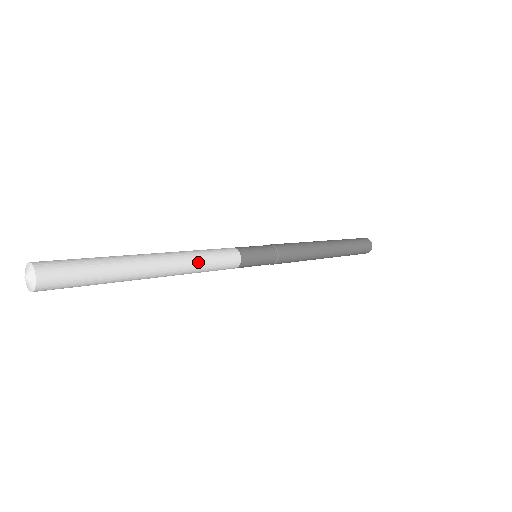
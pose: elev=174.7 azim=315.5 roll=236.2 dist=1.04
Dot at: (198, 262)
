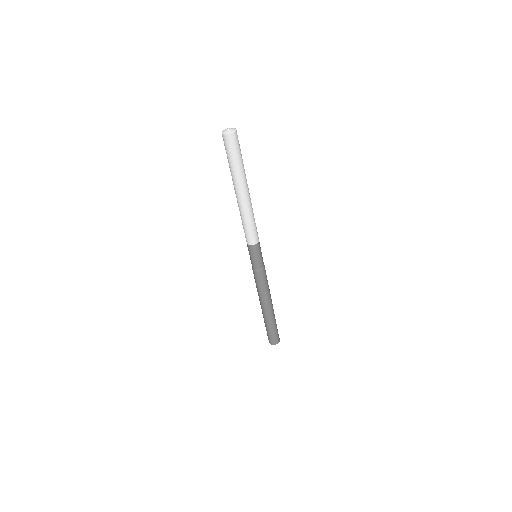
Dot at: (252, 216)
